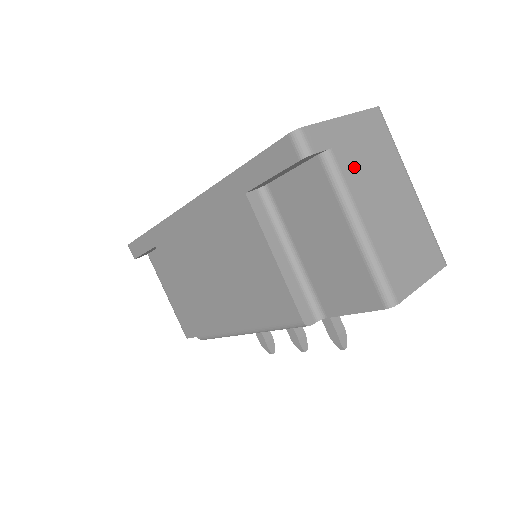
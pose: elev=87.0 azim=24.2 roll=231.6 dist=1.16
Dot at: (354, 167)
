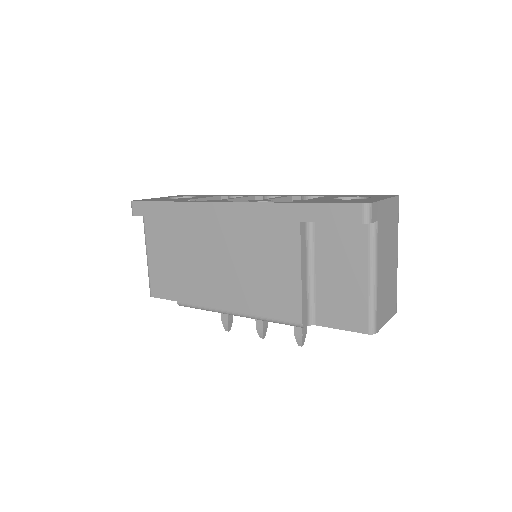
Dot at: (383, 236)
